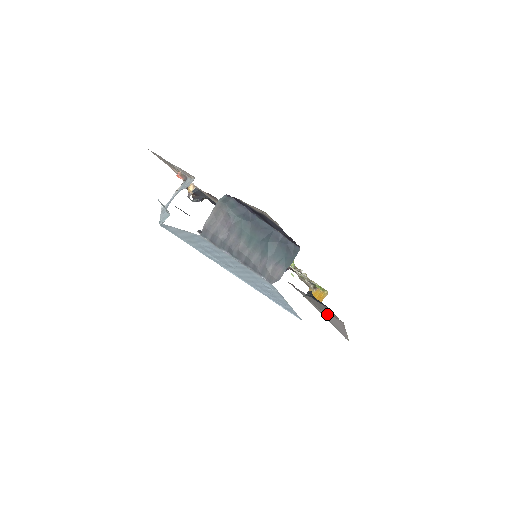
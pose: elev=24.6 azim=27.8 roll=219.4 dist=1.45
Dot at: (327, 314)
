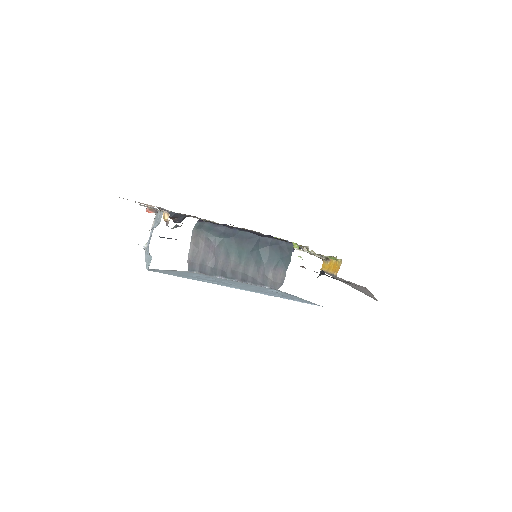
Dot at: occluded
